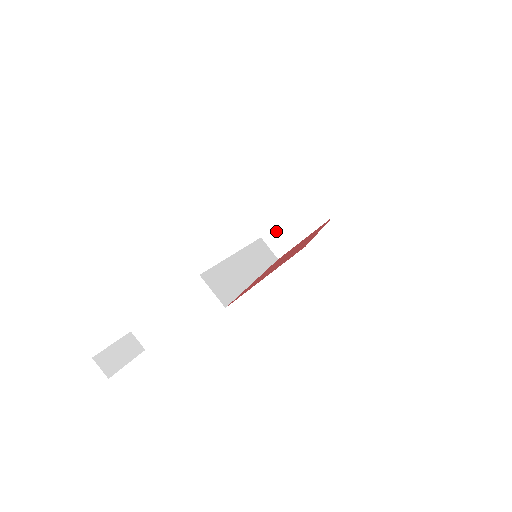
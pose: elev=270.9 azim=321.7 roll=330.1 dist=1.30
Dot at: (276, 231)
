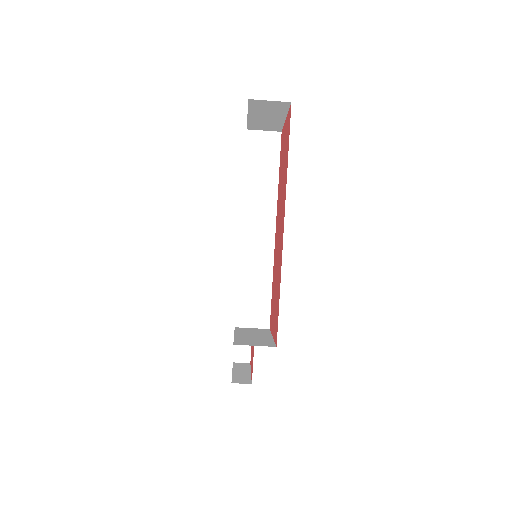
Dot at: (253, 124)
